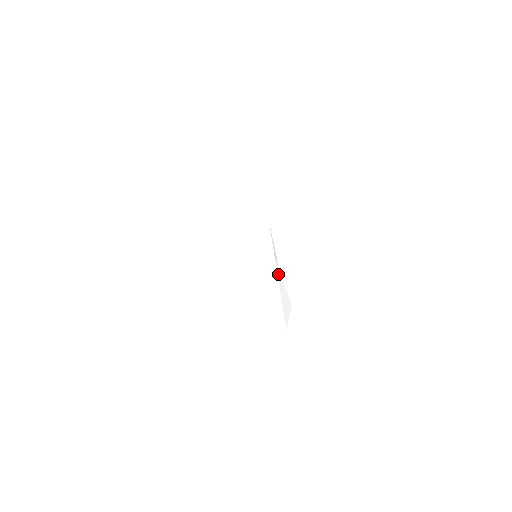
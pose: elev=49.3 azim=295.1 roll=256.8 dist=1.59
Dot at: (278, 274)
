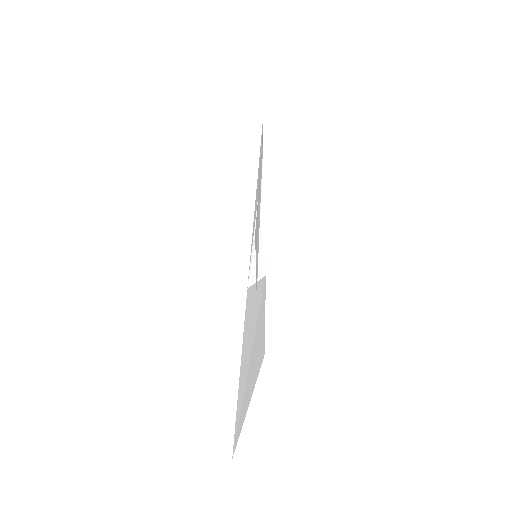
Dot at: occluded
